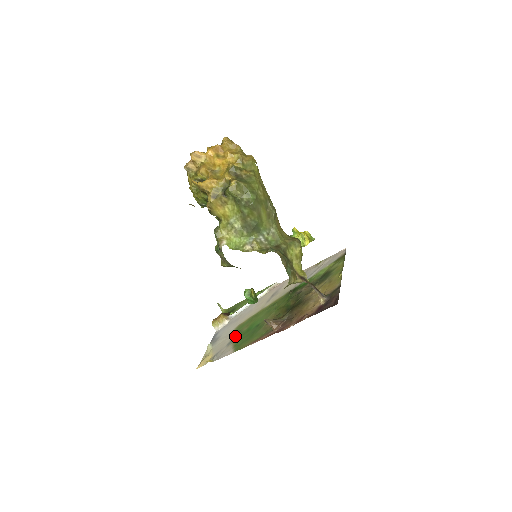
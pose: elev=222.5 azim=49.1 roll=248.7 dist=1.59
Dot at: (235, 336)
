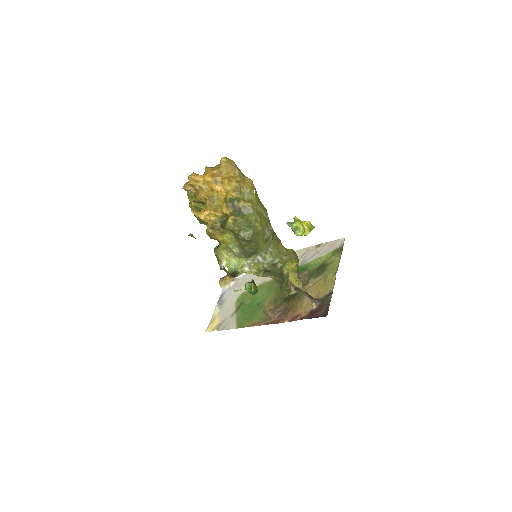
Dot at: (238, 307)
